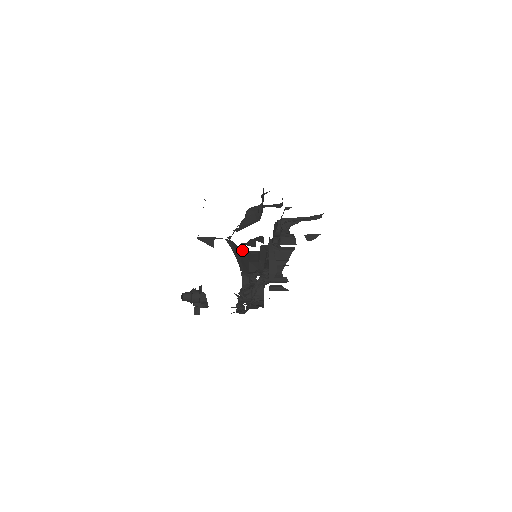
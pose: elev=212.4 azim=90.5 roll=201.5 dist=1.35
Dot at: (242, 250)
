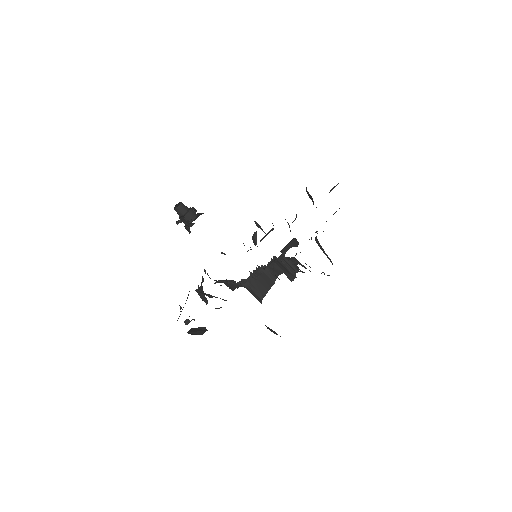
Dot at: (181, 307)
